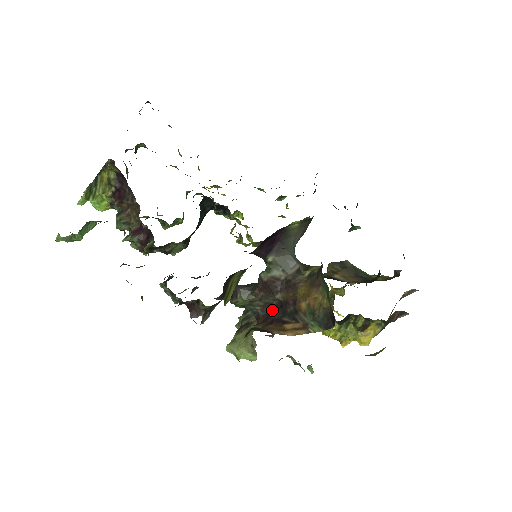
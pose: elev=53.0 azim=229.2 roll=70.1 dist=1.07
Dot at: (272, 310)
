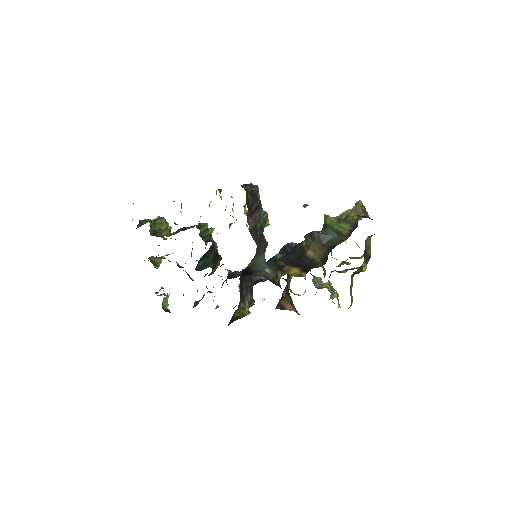
Dot at: occluded
